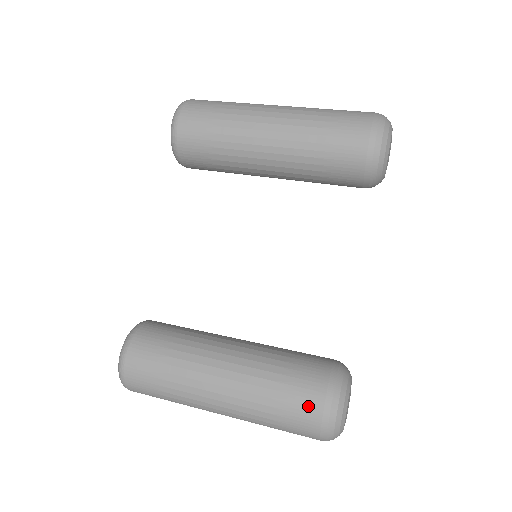
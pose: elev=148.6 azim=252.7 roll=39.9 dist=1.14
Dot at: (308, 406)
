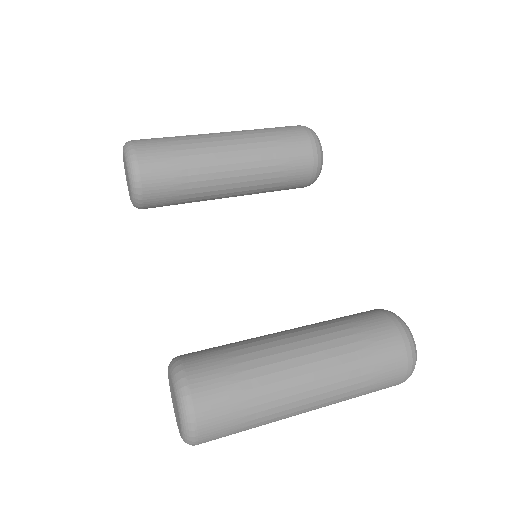
Dot at: (390, 341)
